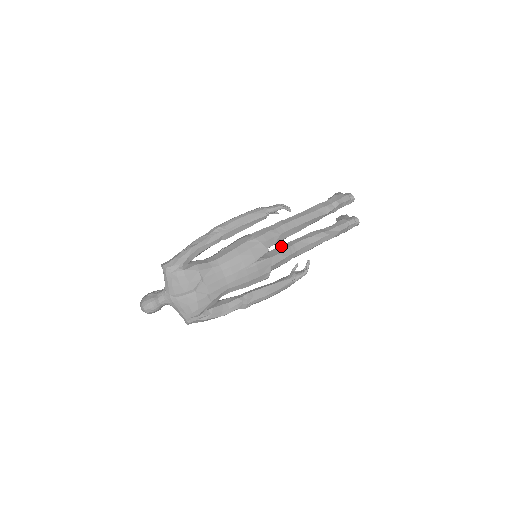
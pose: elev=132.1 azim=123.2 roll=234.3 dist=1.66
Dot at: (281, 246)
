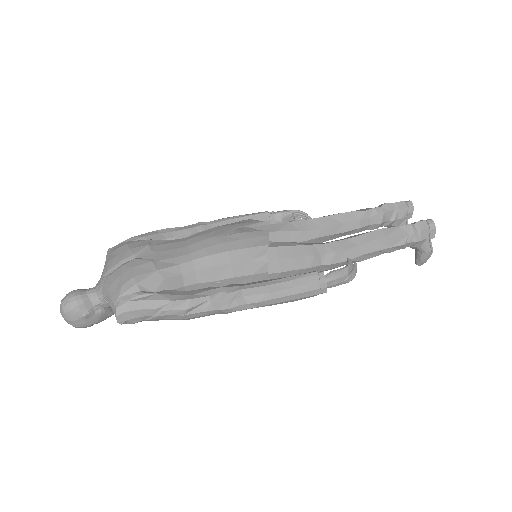
Dot at: occluded
